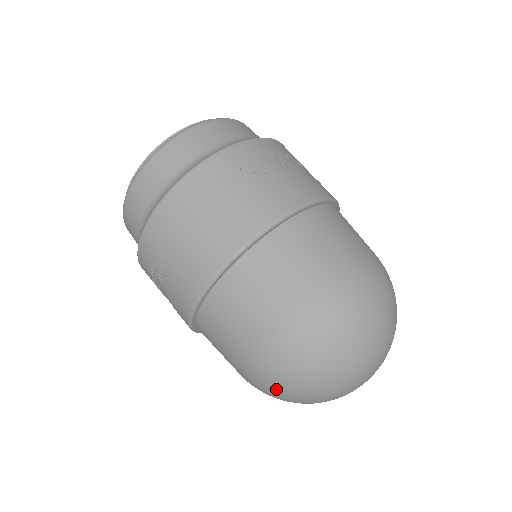
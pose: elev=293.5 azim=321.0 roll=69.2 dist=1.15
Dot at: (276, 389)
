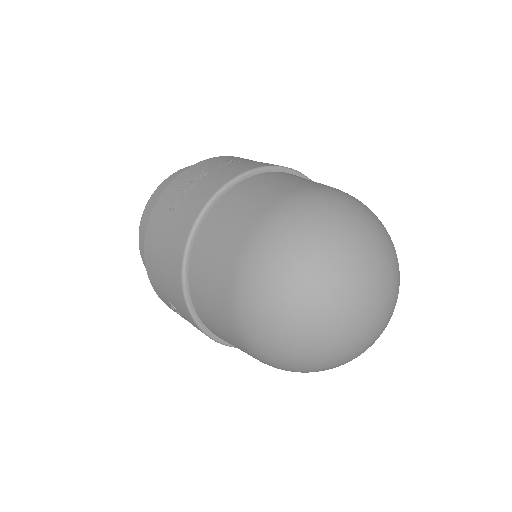
Dot at: (313, 216)
